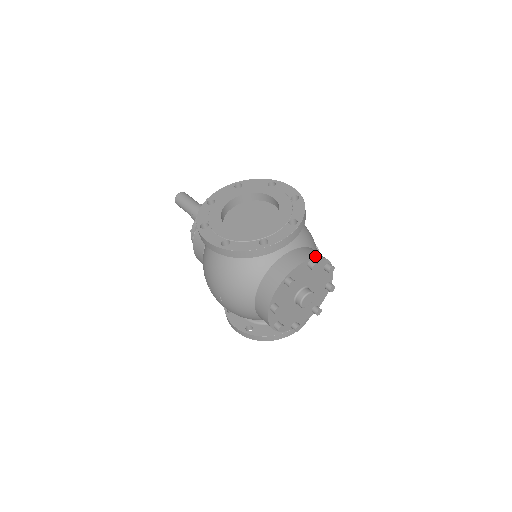
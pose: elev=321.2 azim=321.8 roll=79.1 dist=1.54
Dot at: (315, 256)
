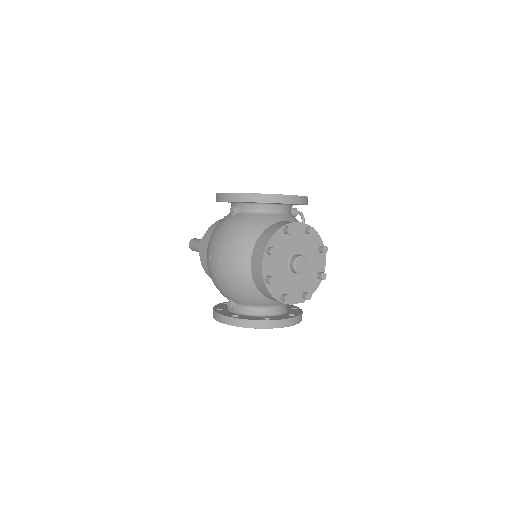
Dot at: occluded
